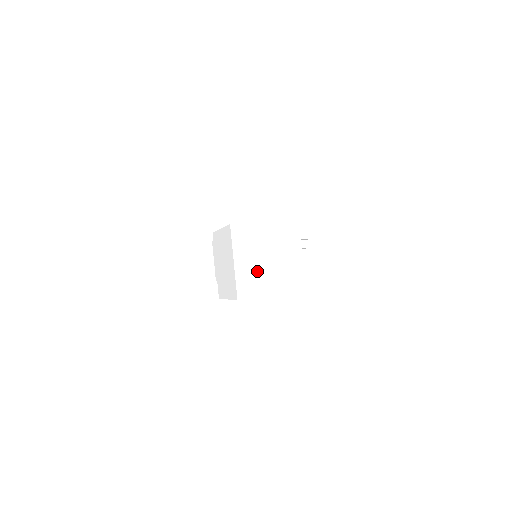
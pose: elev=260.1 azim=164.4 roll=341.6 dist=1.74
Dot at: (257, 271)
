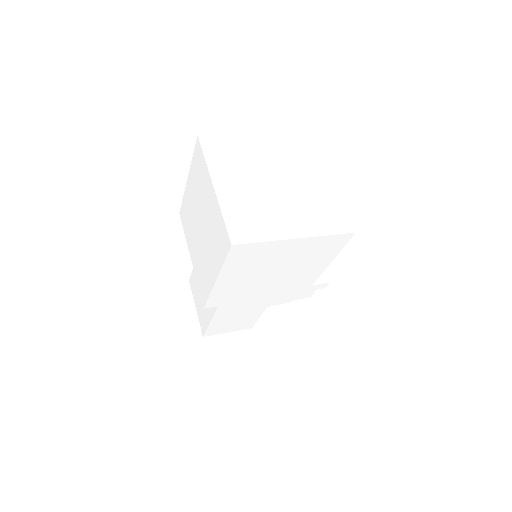
Dot at: (259, 200)
